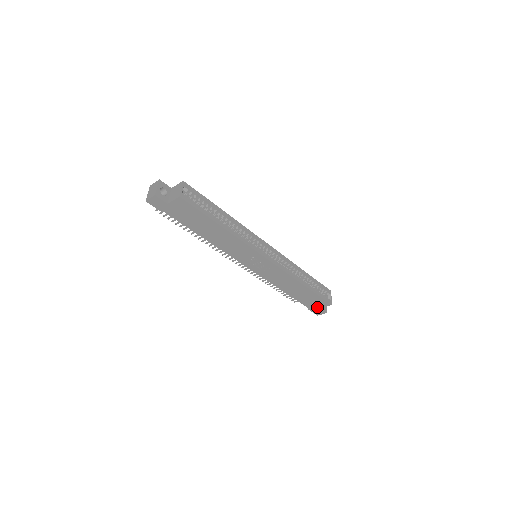
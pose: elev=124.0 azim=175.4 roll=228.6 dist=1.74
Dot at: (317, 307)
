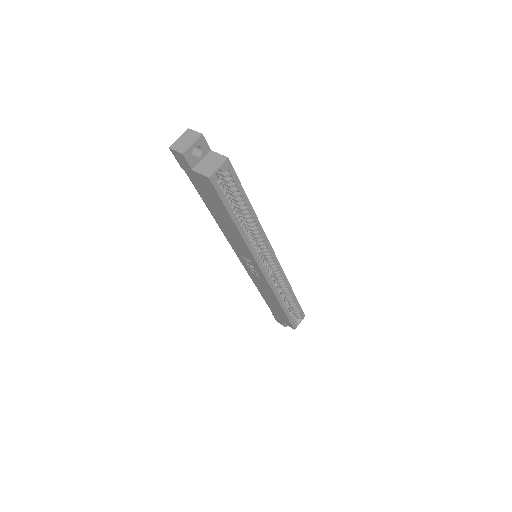
Dot at: (281, 319)
